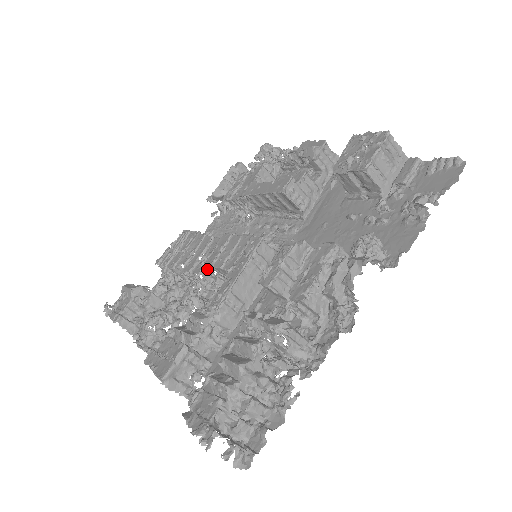
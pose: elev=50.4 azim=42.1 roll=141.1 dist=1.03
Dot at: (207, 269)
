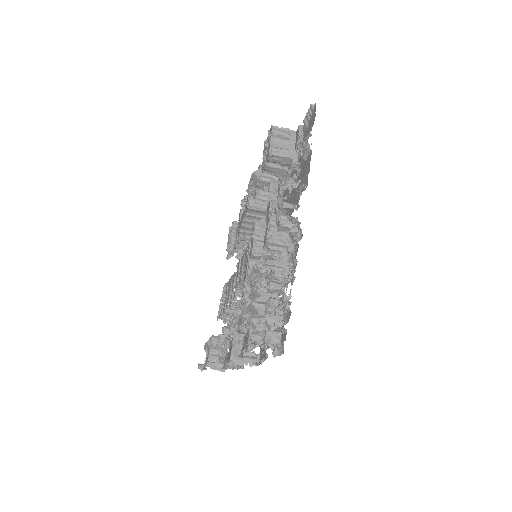
Dot at: (239, 290)
